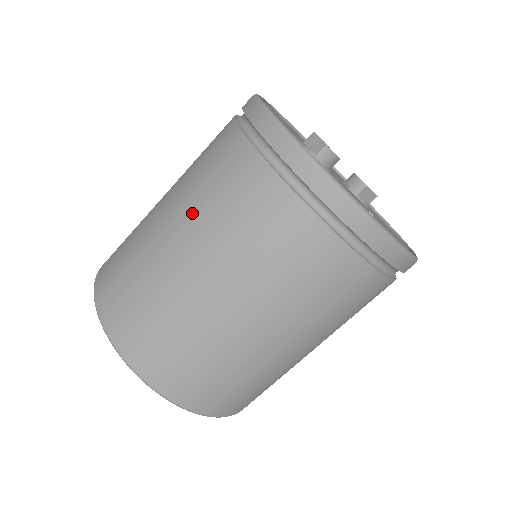
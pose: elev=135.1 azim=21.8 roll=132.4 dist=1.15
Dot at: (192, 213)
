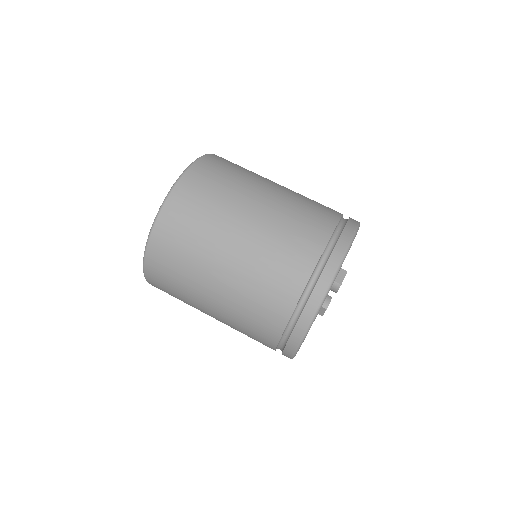
Dot at: (270, 223)
